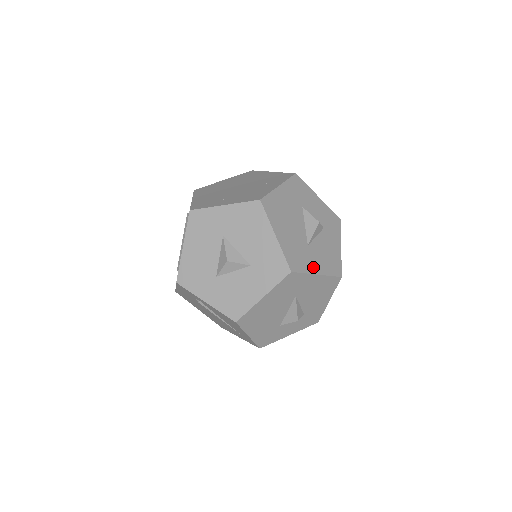
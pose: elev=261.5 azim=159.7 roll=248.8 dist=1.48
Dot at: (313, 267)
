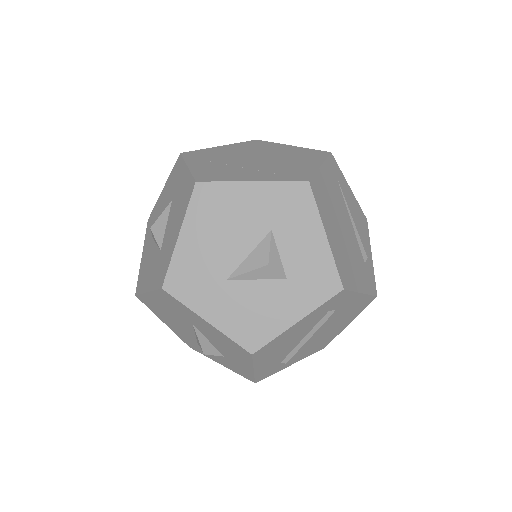
Dot at: (208, 308)
